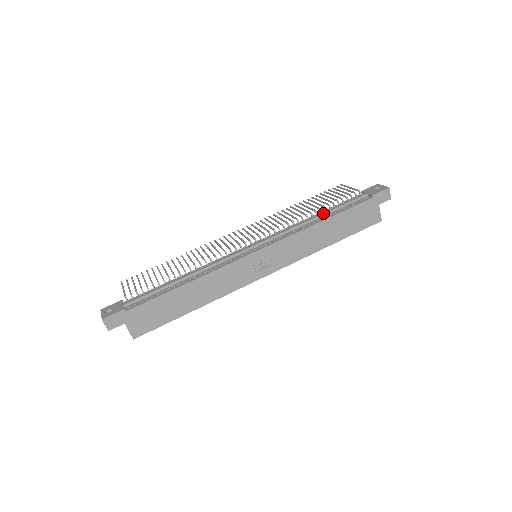
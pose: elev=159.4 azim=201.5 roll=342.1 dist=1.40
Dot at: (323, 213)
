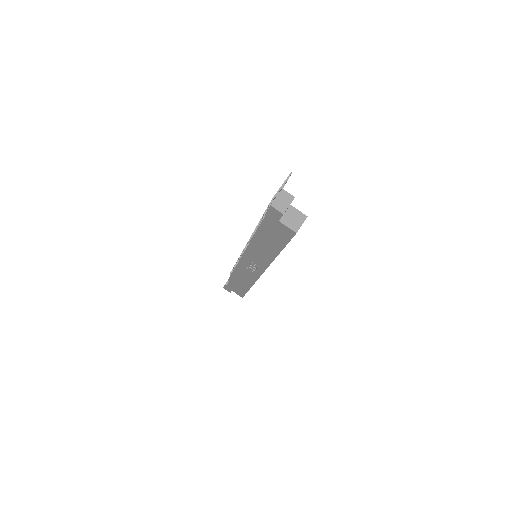
Dot at: occluded
